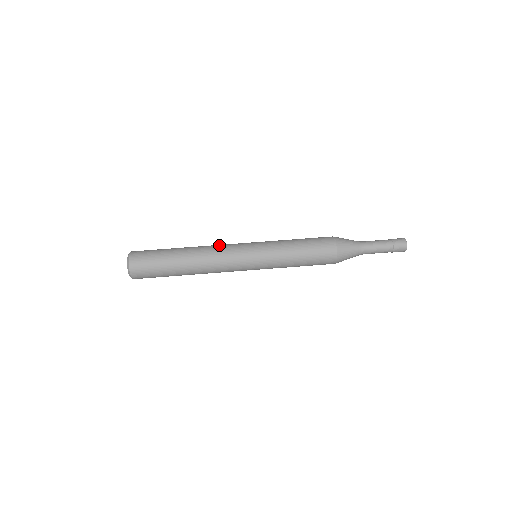
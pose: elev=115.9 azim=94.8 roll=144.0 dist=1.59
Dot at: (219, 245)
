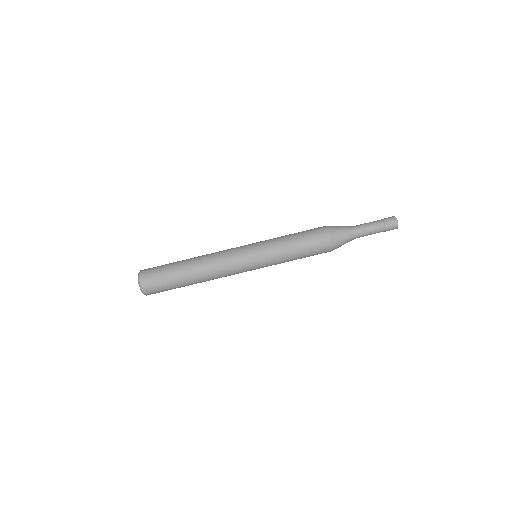
Dot at: (222, 264)
